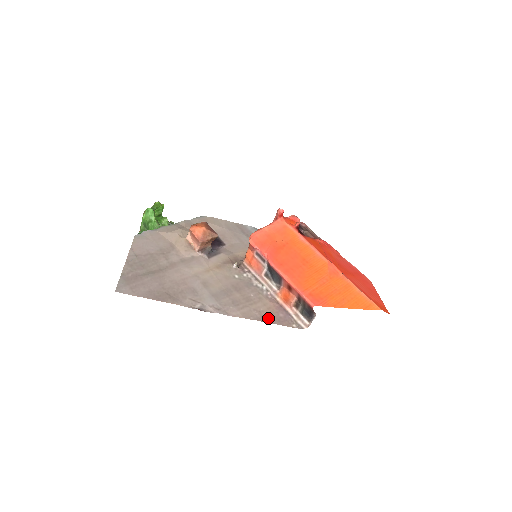
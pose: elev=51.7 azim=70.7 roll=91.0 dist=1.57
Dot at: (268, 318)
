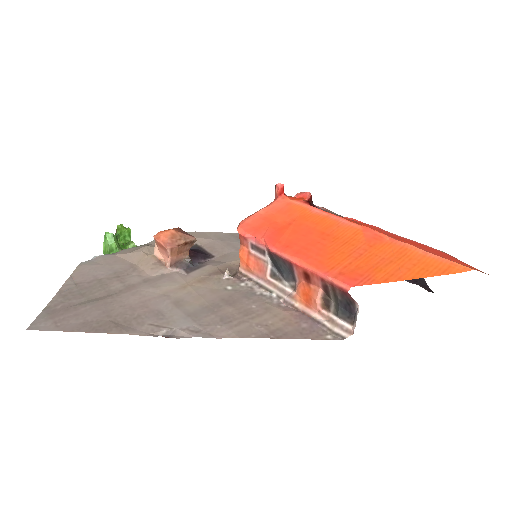
Dot at: (282, 332)
